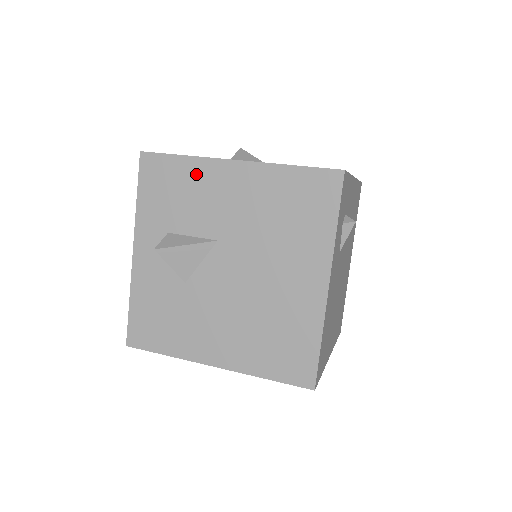
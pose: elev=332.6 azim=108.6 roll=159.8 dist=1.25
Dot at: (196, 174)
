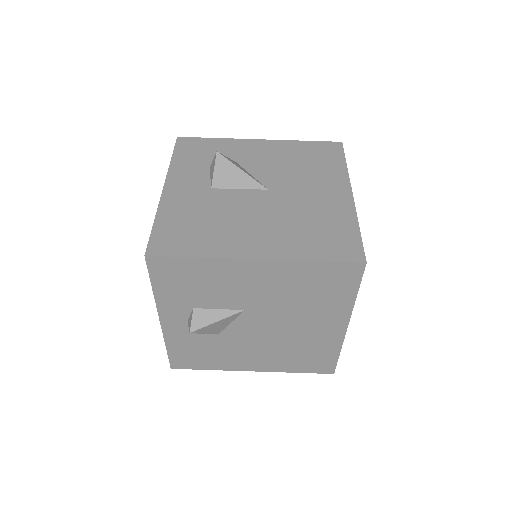
Dot at: (214, 270)
